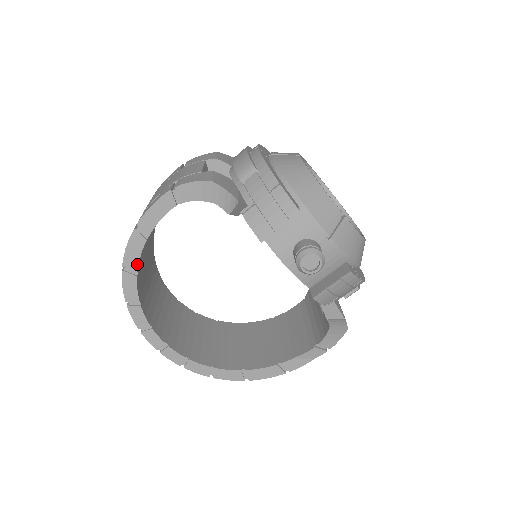
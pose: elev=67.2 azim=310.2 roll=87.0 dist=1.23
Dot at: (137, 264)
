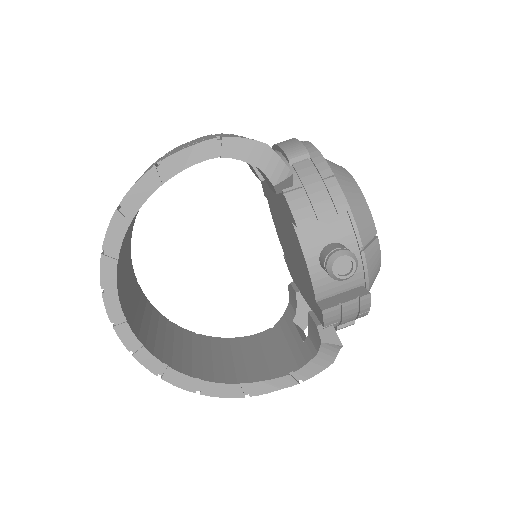
Dot at: (138, 208)
